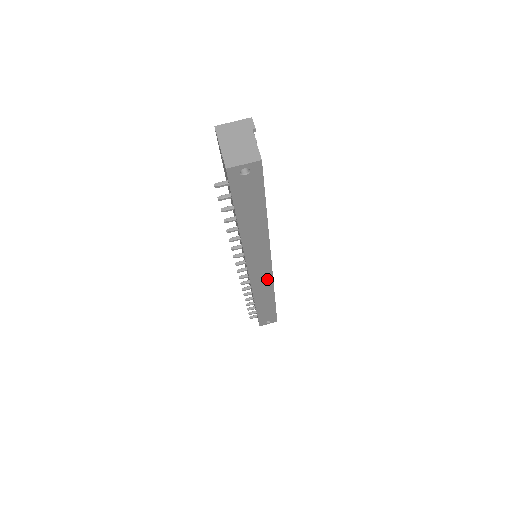
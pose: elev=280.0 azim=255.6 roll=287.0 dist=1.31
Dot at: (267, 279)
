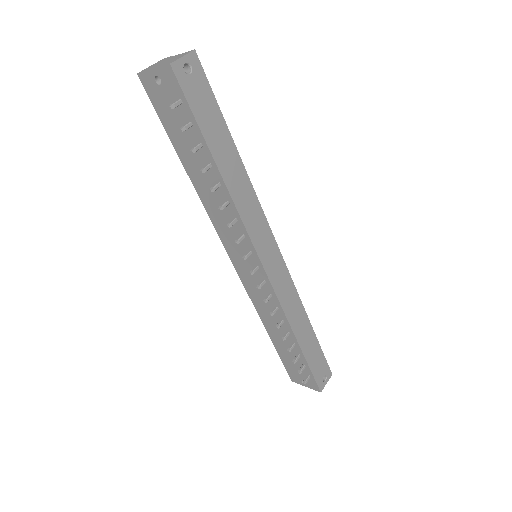
Dot at: (284, 275)
